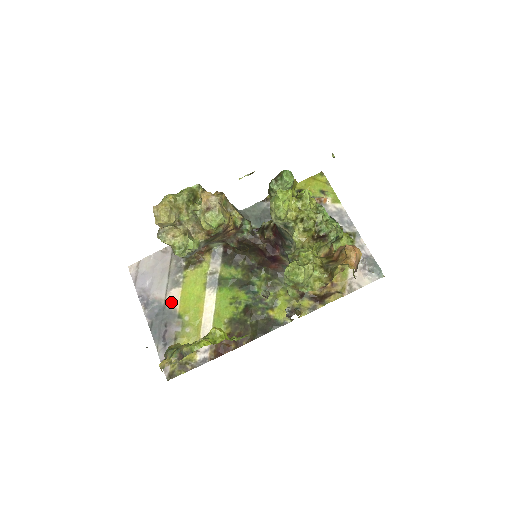
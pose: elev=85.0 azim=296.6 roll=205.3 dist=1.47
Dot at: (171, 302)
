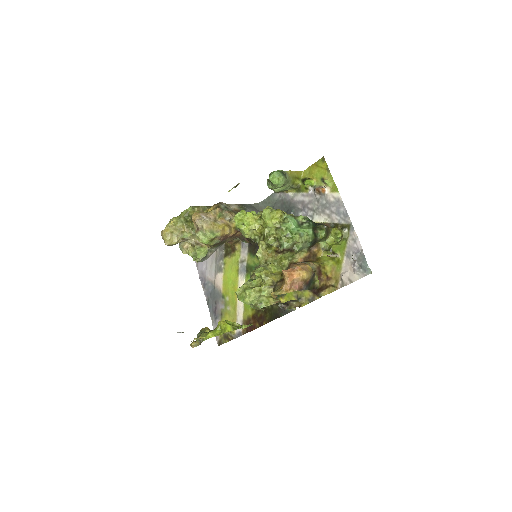
Dot at: (218, 284)
